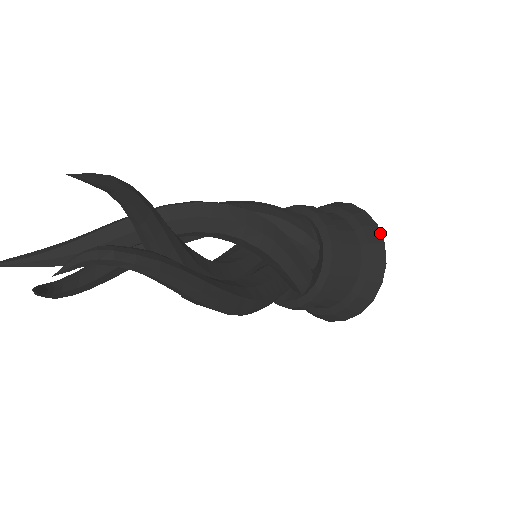
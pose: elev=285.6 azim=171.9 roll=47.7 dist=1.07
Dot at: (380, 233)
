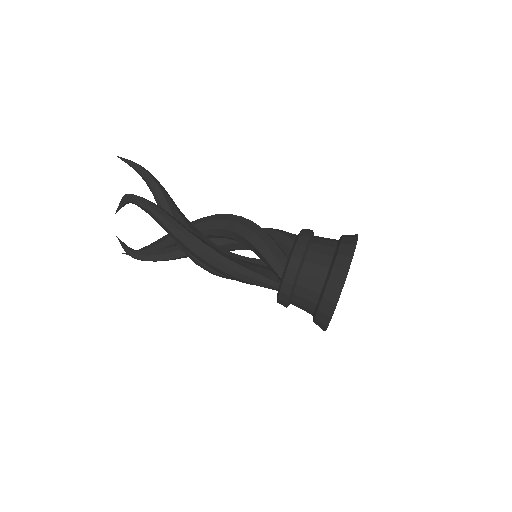
Dot at: (357, 240)
